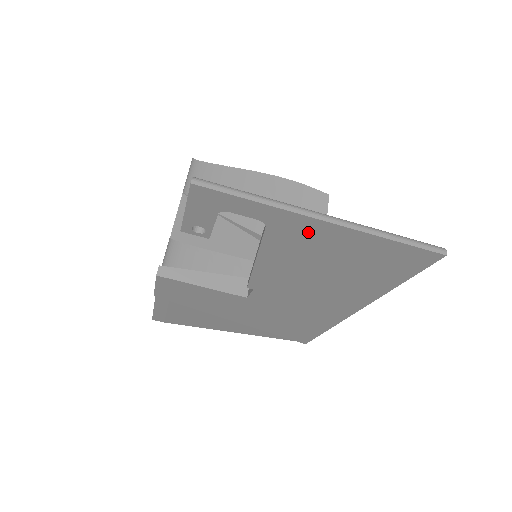
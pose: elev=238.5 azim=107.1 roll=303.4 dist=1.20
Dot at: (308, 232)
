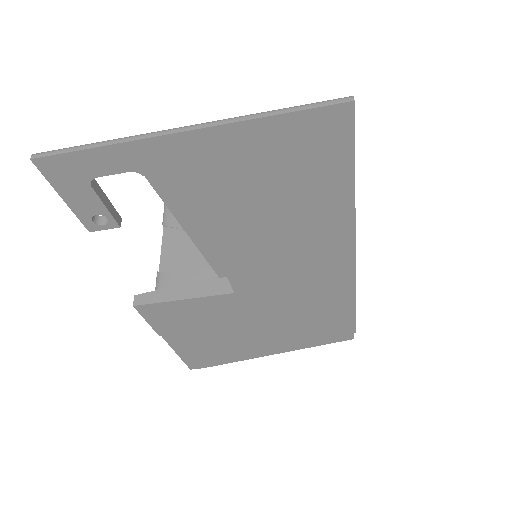
Dot at: (187, 159)
